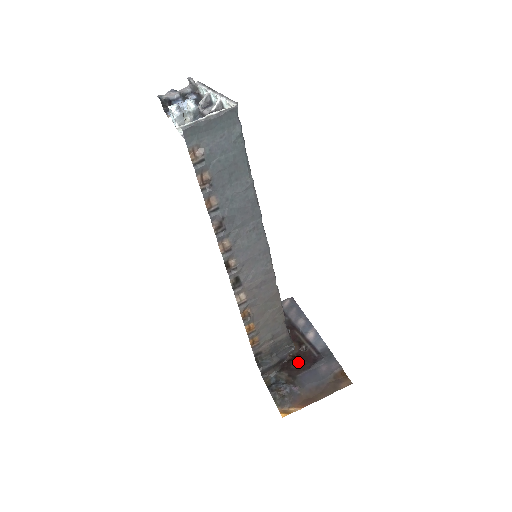
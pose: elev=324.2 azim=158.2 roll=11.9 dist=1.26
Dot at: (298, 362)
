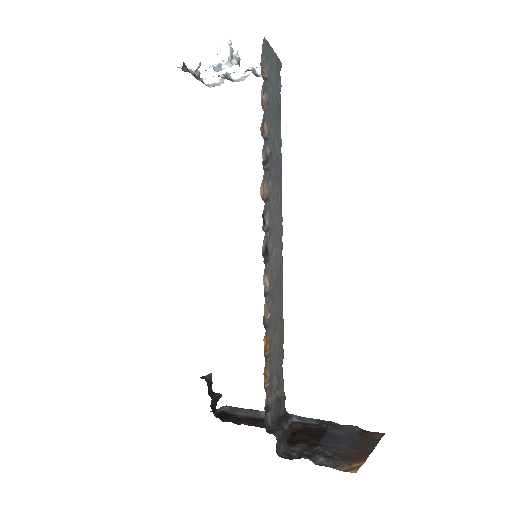
Dot at: (306, 433)
